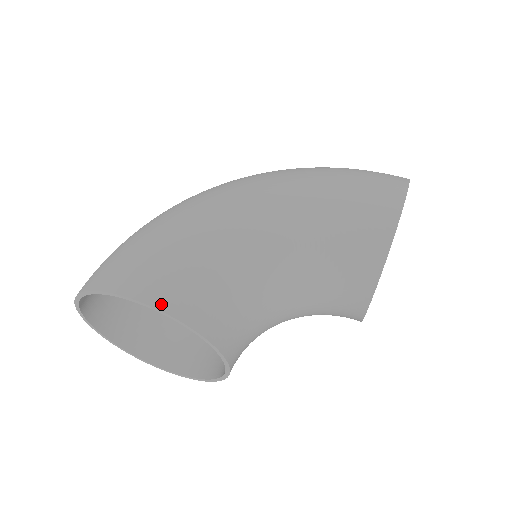
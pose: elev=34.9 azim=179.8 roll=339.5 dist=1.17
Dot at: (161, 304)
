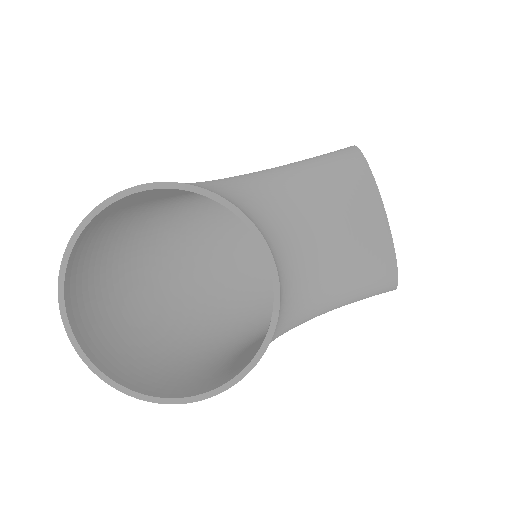
Dot at: (166, 182)
